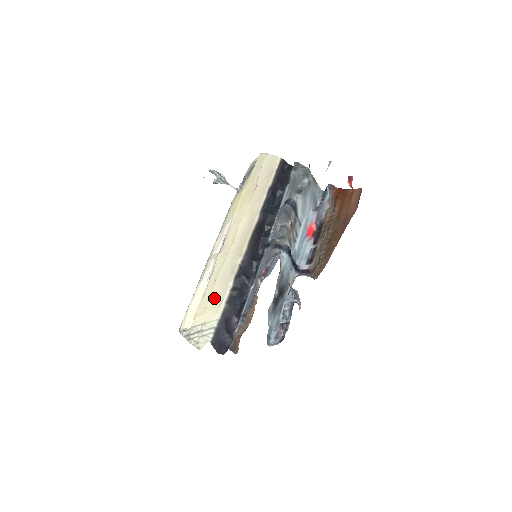
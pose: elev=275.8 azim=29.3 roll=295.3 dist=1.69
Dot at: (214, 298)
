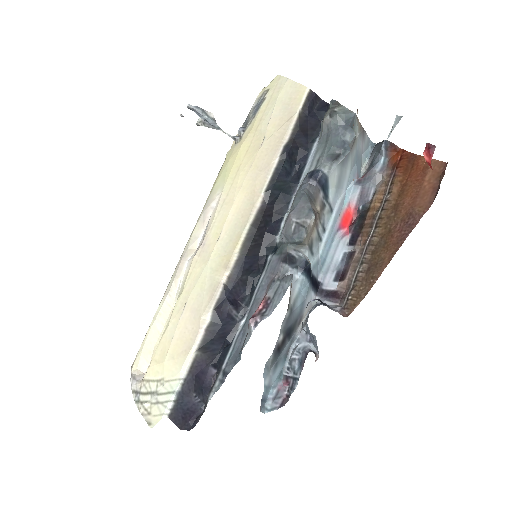
Dot at: (180, 338)
